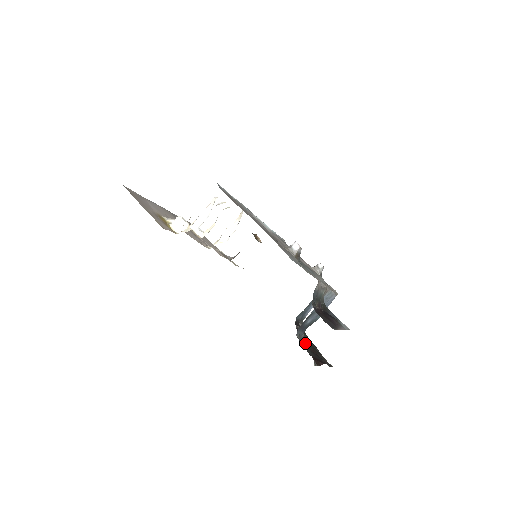
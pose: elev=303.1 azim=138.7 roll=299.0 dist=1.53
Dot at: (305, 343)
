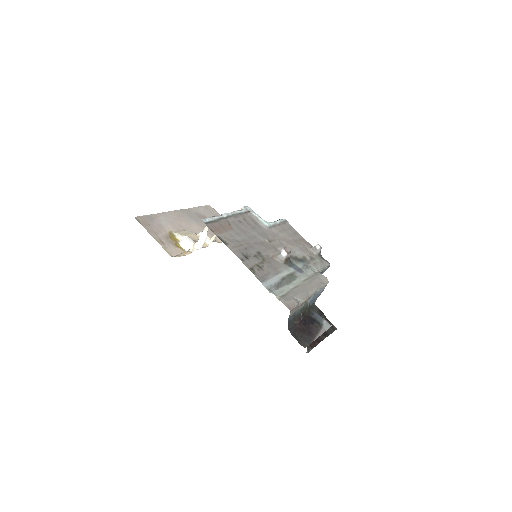
Dot at: occluded
